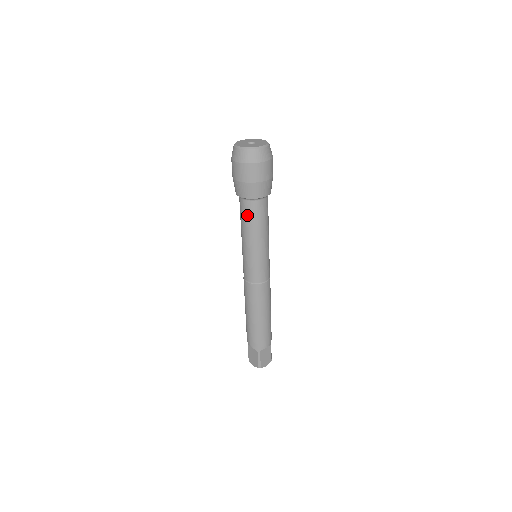
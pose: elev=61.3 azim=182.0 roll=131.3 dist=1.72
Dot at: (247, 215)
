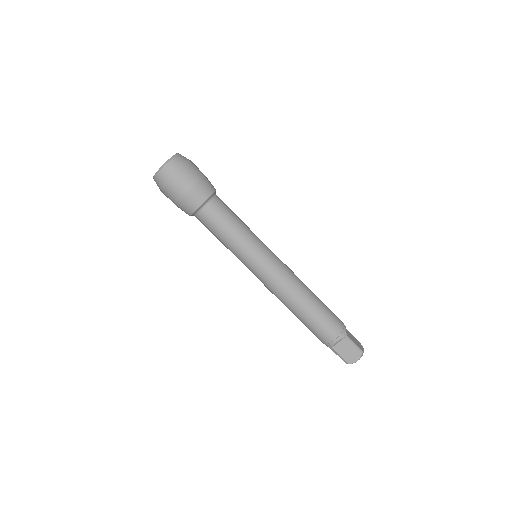
Dot at: (219, 217)
